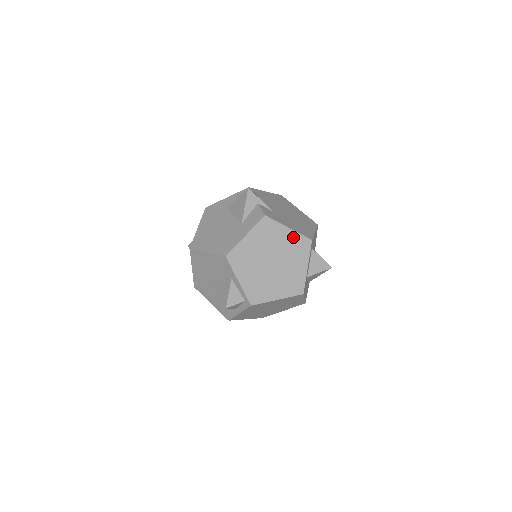
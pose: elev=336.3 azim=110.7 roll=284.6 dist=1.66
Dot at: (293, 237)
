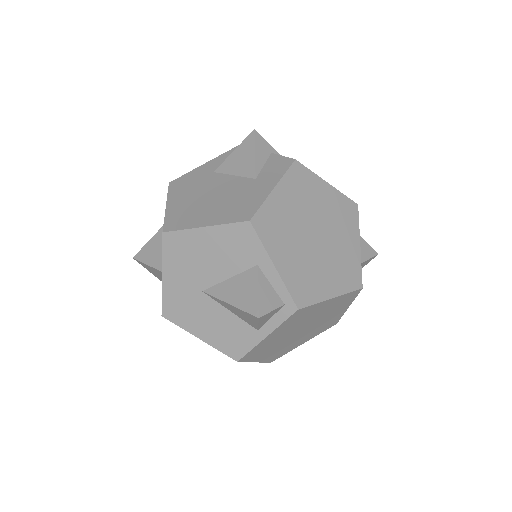
Dot at: (335, 198)
